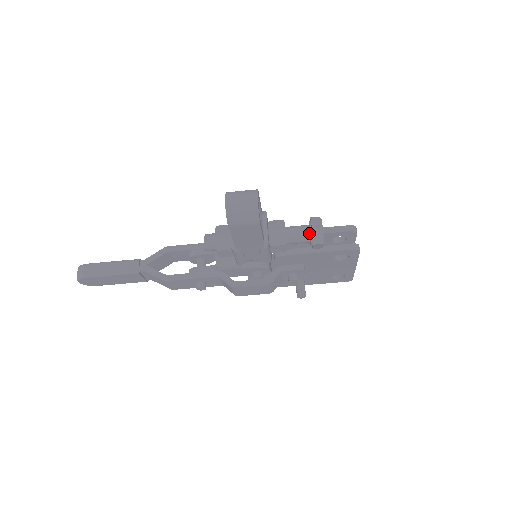
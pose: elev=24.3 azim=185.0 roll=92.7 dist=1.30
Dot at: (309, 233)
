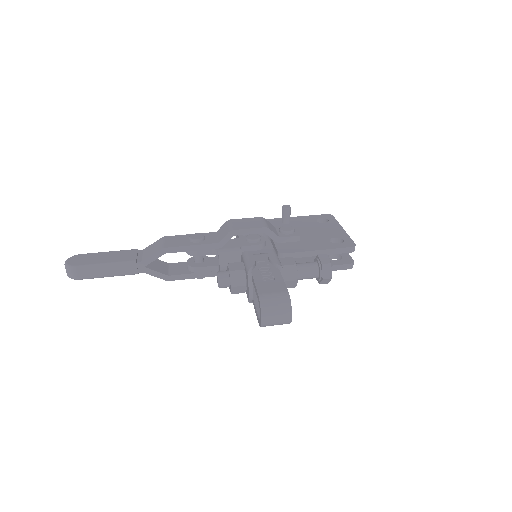
Dot at: (318, 277)
